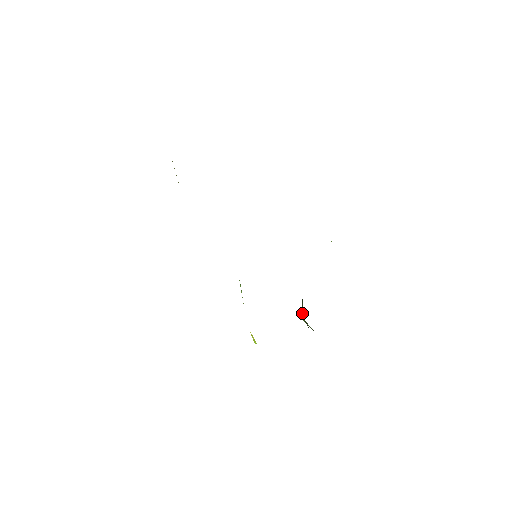
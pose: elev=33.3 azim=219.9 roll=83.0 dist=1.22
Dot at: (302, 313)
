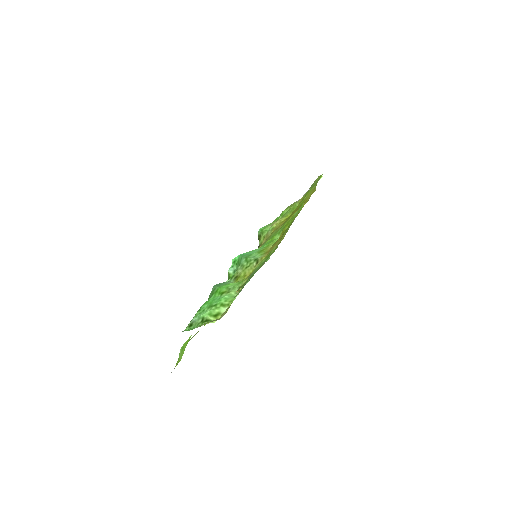
Dot at: (260, 236)
